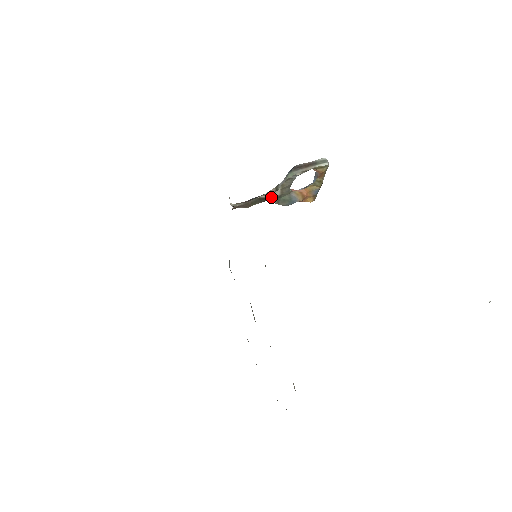
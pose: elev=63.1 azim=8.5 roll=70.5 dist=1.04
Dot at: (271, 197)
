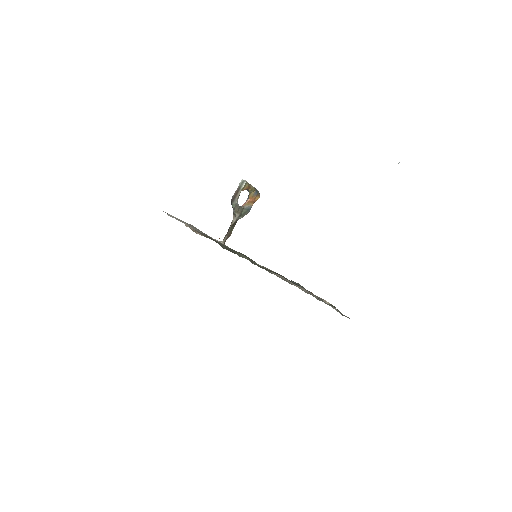
Dot at: (236, 219)
